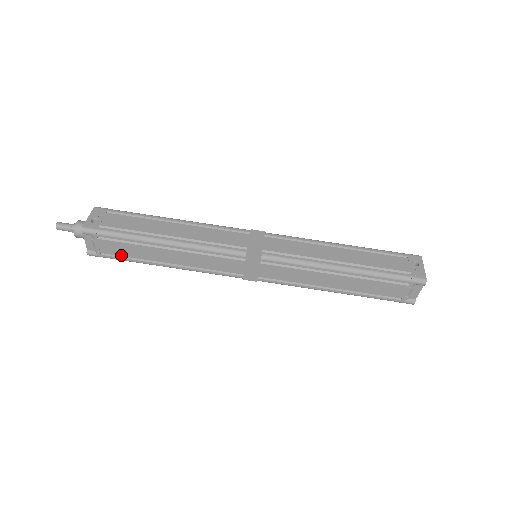
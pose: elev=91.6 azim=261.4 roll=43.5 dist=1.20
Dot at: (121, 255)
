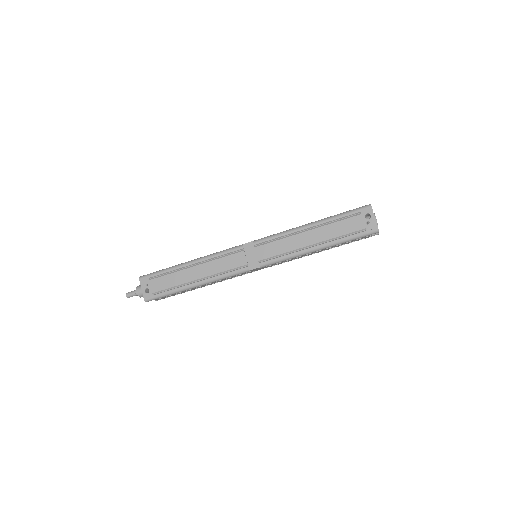
Dot at: occluded
